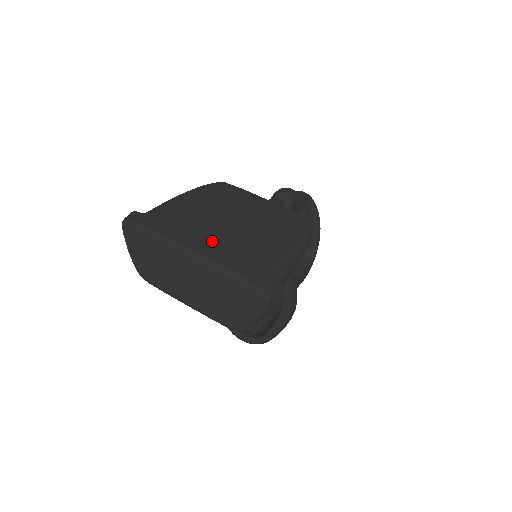
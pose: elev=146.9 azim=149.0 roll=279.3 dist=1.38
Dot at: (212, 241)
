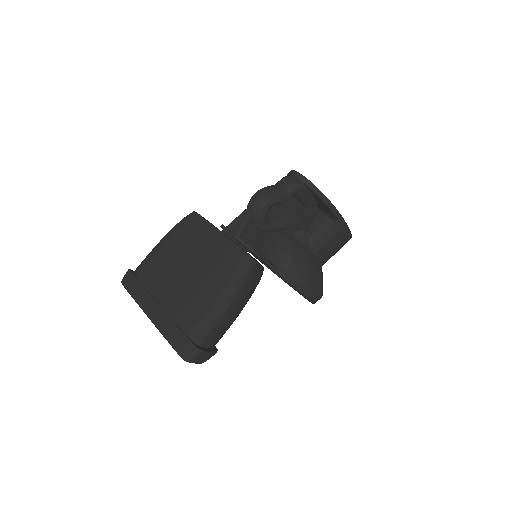
Dot at: (165, 300)
